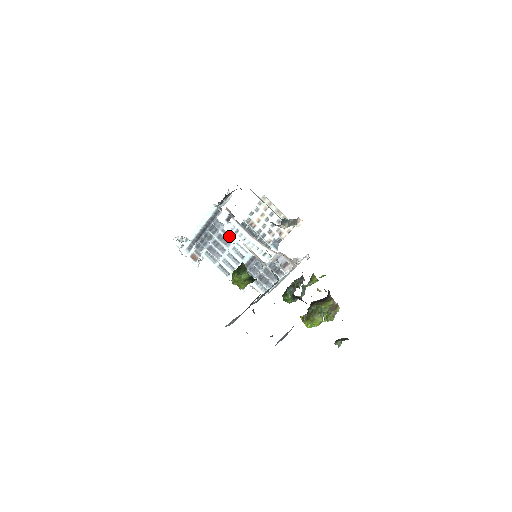
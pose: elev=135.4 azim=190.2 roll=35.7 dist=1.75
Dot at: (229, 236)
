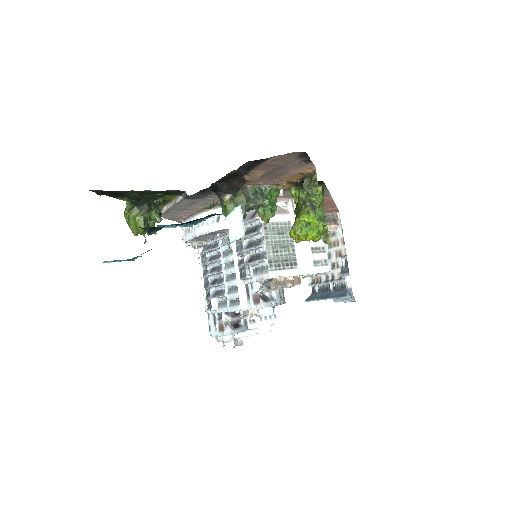
Dot at: (215, 258)
